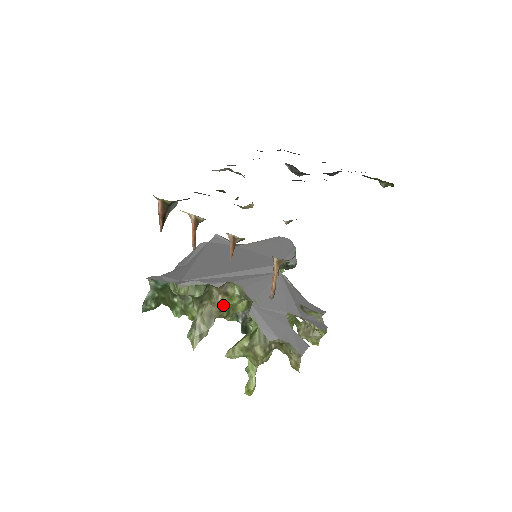
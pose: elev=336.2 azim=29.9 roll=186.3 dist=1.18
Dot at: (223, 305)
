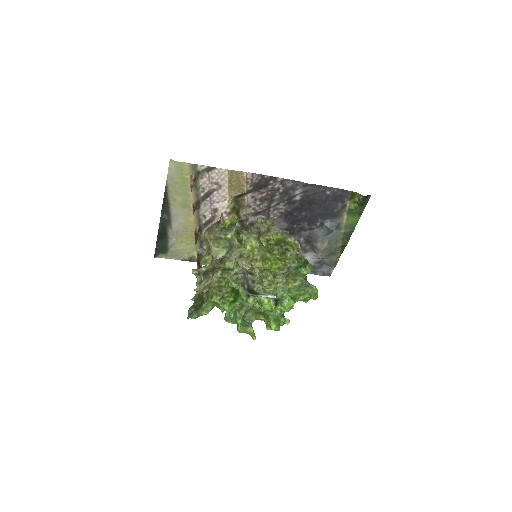
Dot at: (220, 268)
